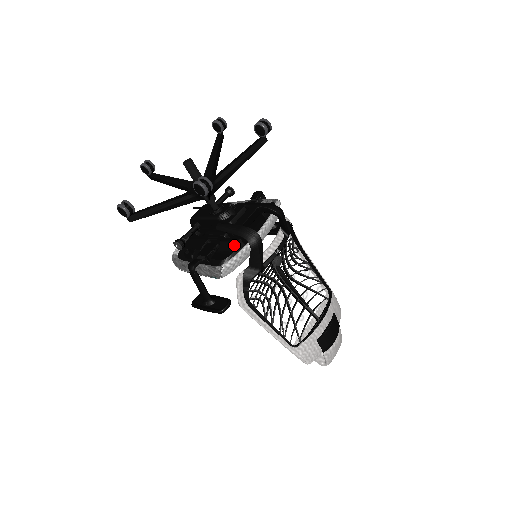
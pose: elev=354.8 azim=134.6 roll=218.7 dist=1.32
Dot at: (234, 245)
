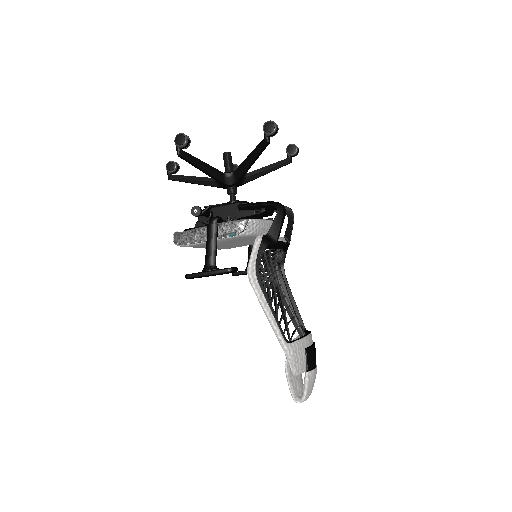
Dot at: (257, 215)
